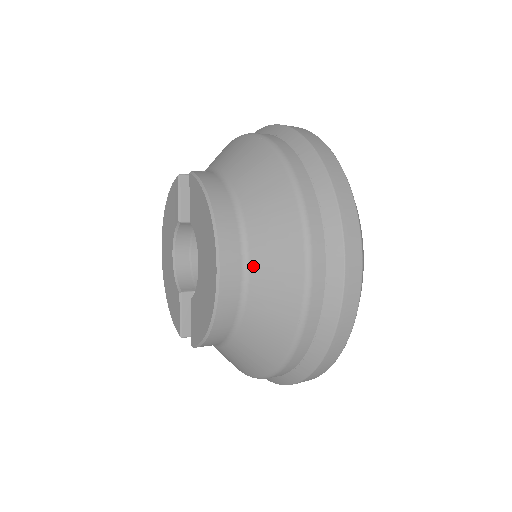
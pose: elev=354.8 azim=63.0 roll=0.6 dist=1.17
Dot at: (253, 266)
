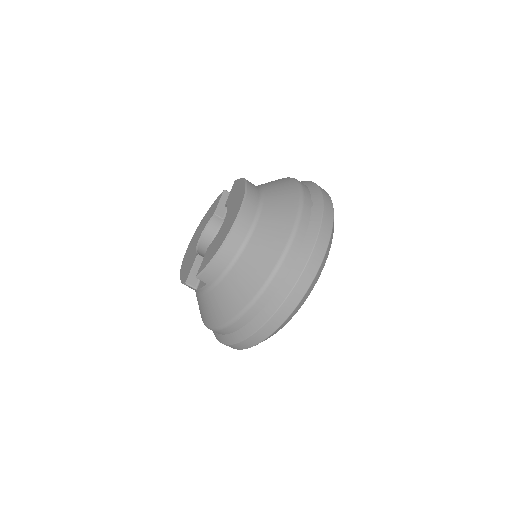
Dot at: (262, 217)
